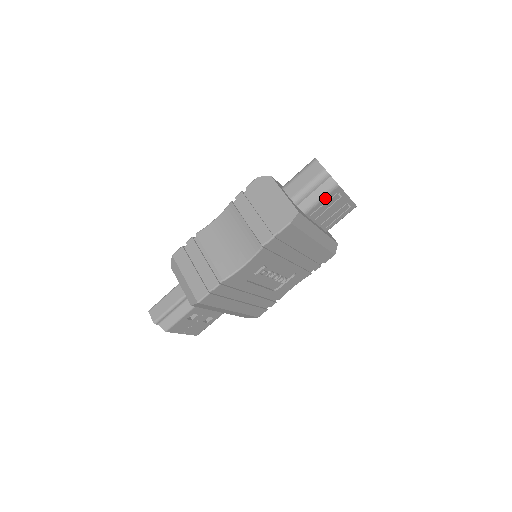
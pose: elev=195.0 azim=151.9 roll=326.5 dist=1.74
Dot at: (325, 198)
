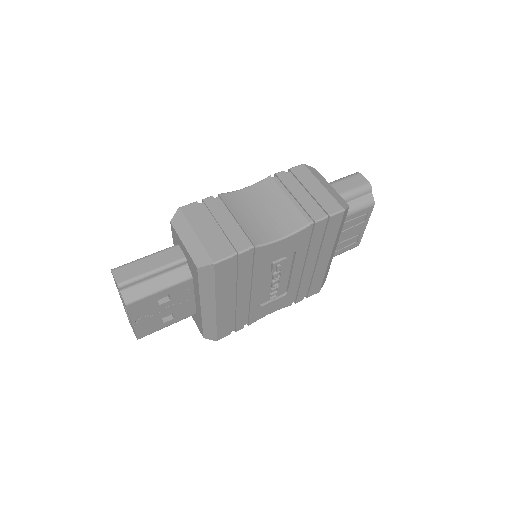
Dot at: (359, 212)
